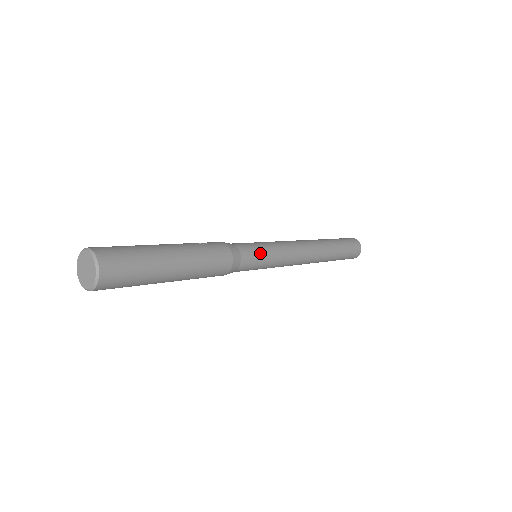
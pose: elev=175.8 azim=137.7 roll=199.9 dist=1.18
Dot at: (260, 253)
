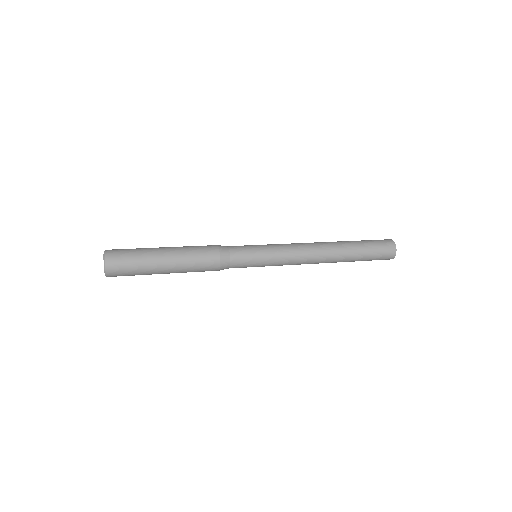
Dot at: (252, 264)
